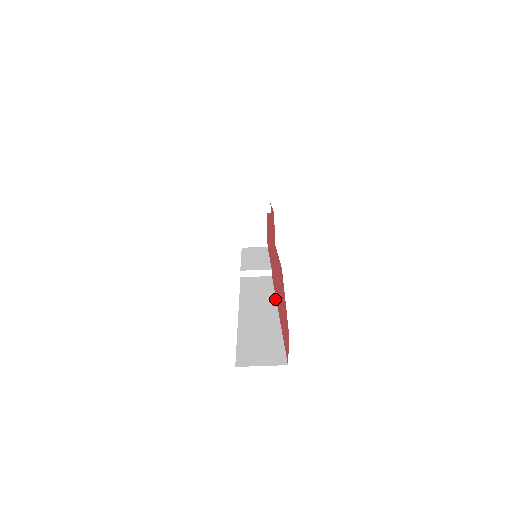
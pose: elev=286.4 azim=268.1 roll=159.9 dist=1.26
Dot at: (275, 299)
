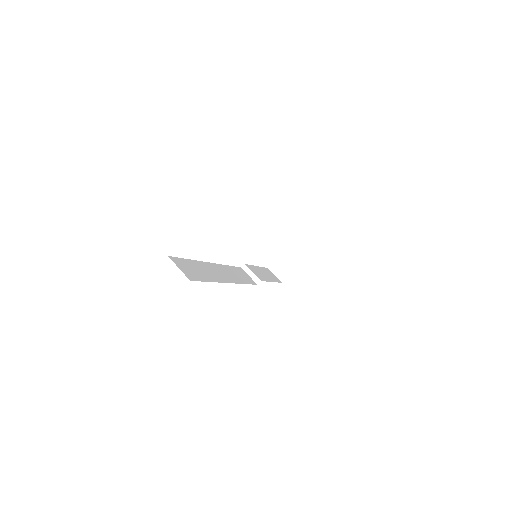
Dot at: (238, 283)
